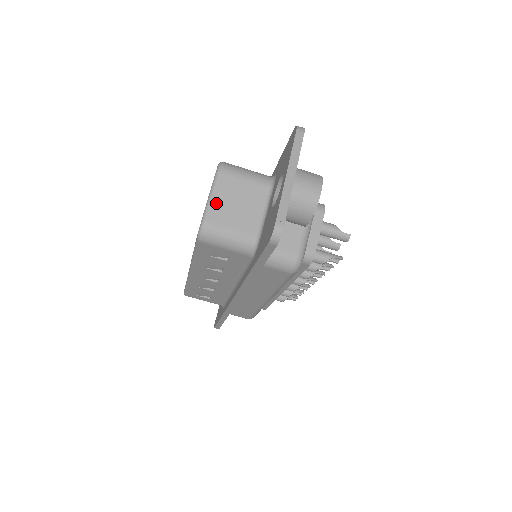
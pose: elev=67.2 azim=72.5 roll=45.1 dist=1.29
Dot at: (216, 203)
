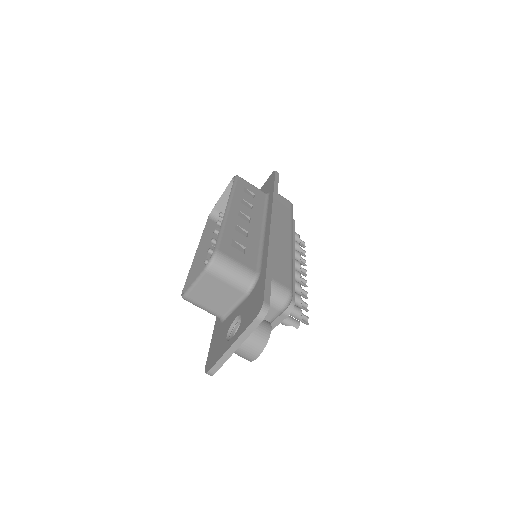
Dot at: (197, 289)
